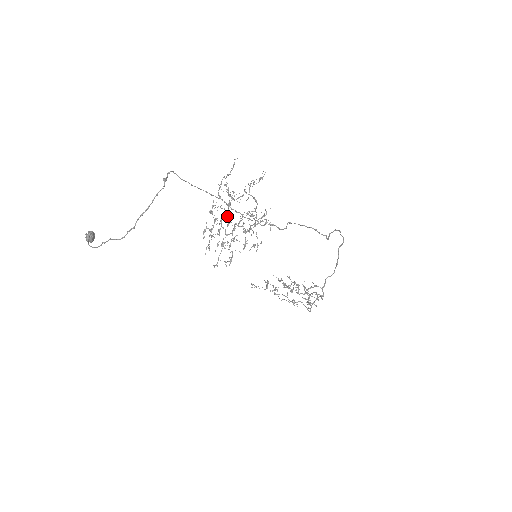
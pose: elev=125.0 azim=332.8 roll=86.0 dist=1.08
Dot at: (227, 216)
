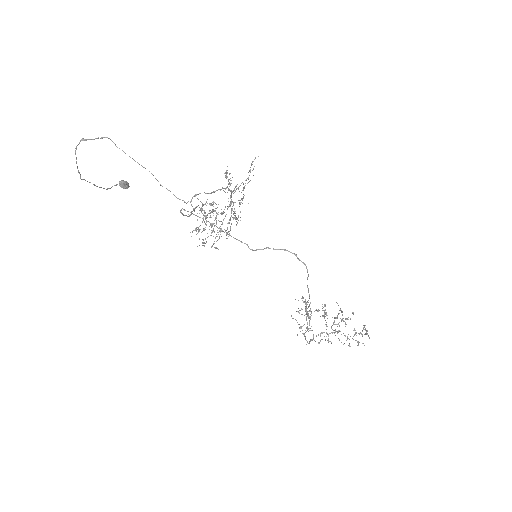
Dot at: (229, 206)
